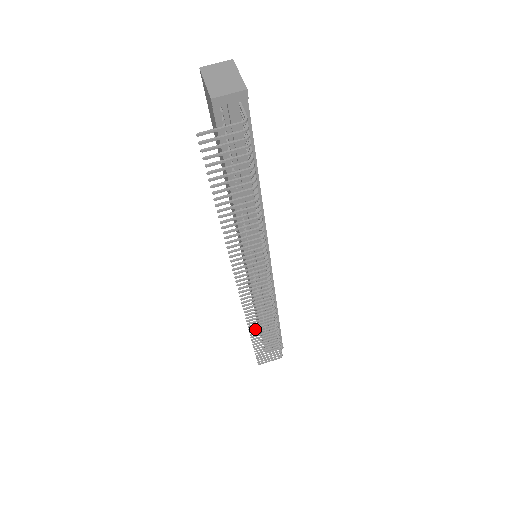
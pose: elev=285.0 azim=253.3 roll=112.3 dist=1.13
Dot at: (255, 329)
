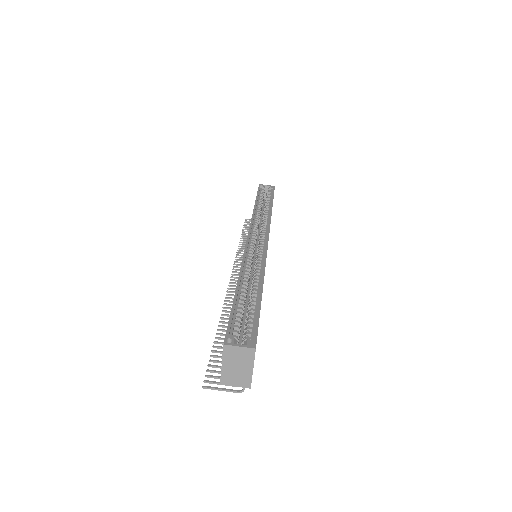
Dot at: (244, 244)
